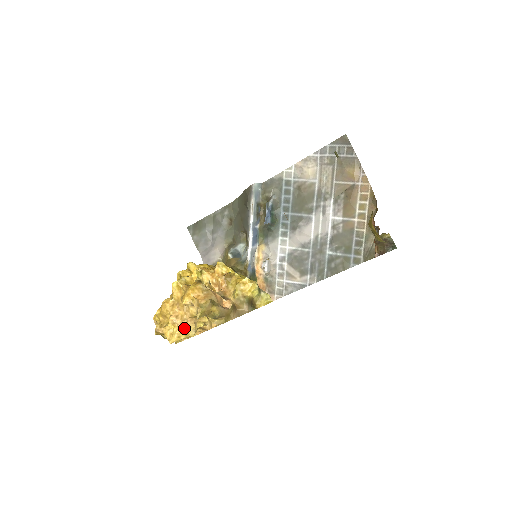
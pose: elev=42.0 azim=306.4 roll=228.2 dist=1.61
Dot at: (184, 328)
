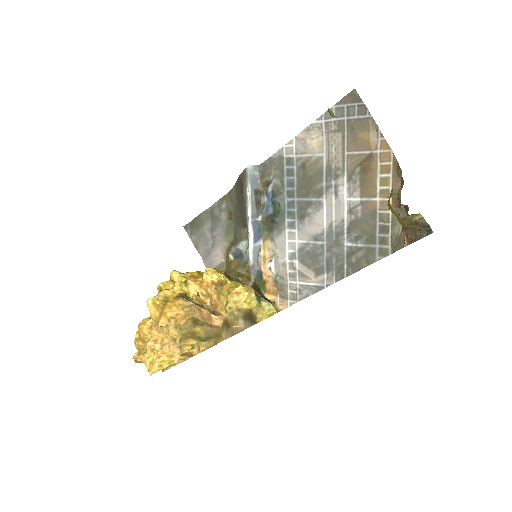
Dot at: (166, 354)
